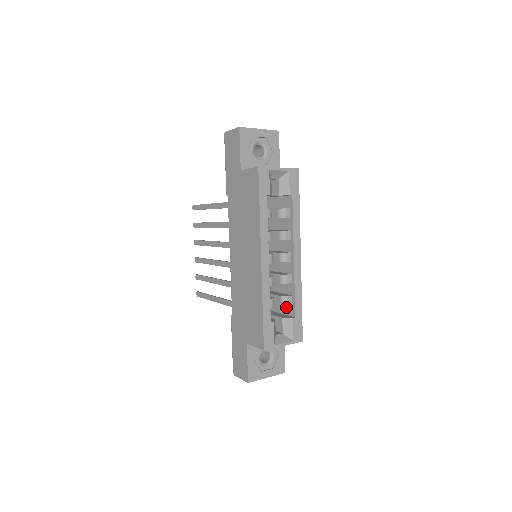
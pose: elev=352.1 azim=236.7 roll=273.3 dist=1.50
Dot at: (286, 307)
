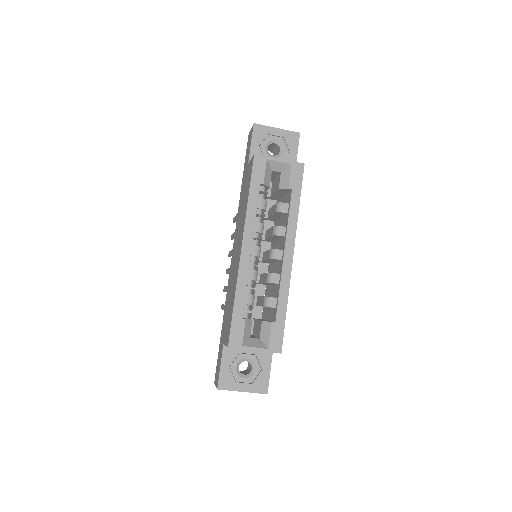
Dot at: (272, 312)
